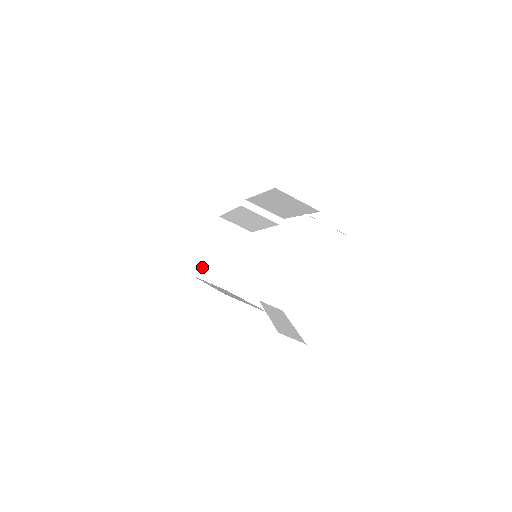
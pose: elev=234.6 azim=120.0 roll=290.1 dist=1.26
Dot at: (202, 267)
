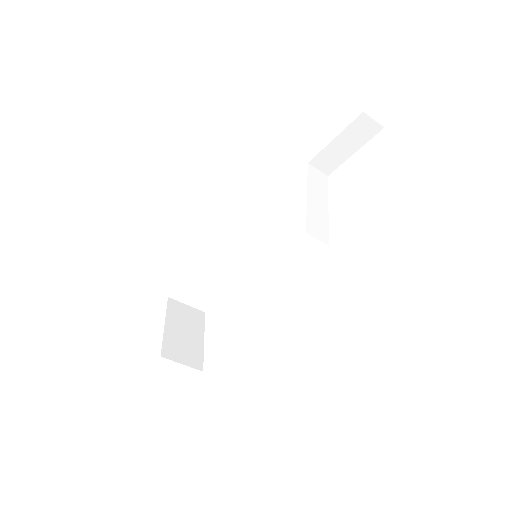
Dot at: (168, 347)
